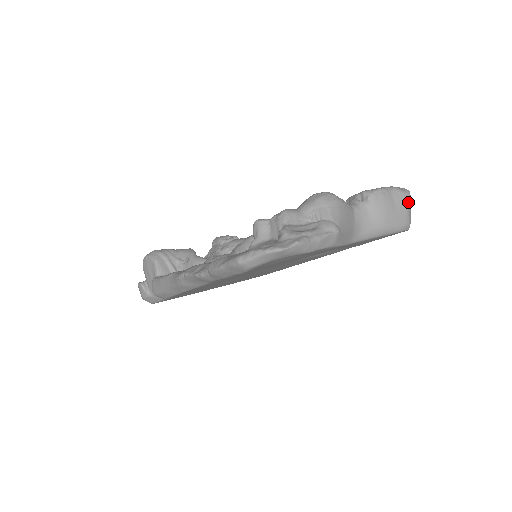
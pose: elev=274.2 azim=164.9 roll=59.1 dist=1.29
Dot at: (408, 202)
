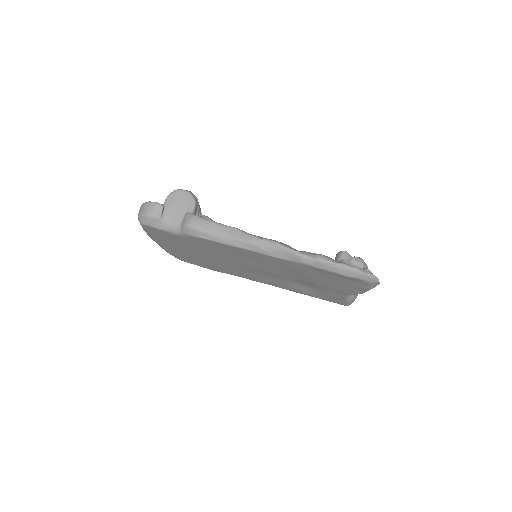
Dot at: occluded
